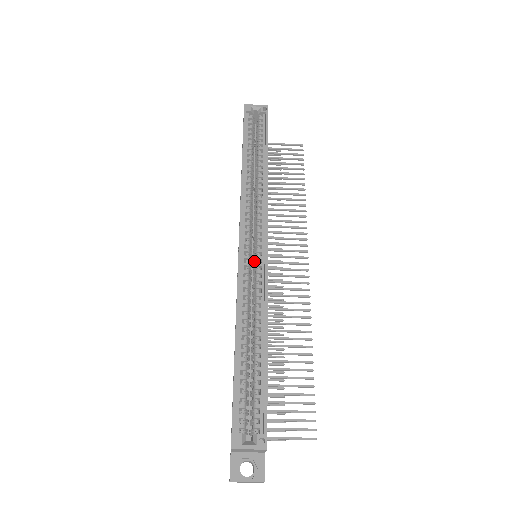
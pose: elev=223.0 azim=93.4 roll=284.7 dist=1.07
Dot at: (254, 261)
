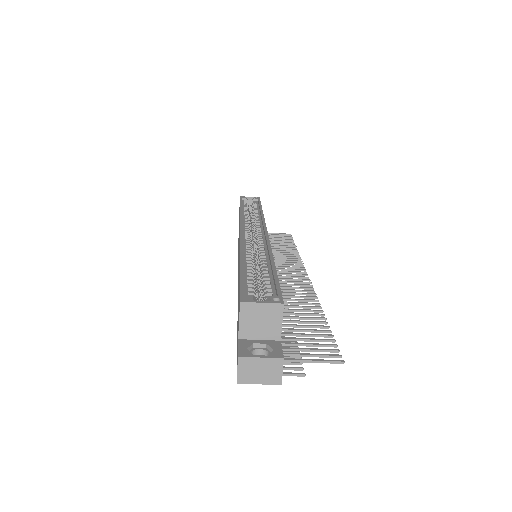
Dot at: occluded
